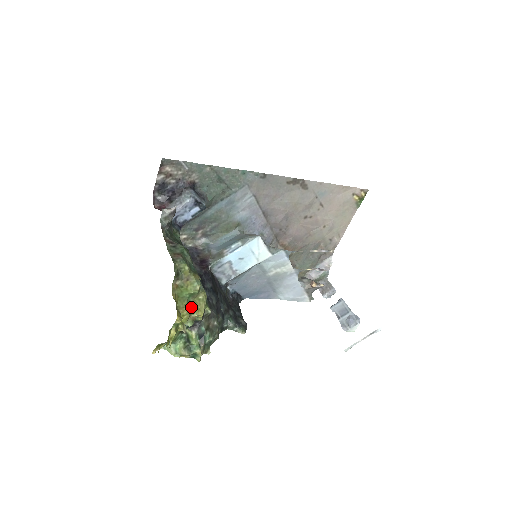
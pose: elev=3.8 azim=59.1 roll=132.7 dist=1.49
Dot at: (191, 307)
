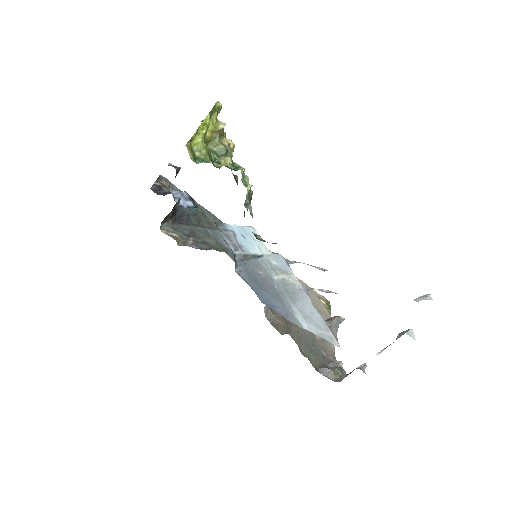
Dot at: occluded
